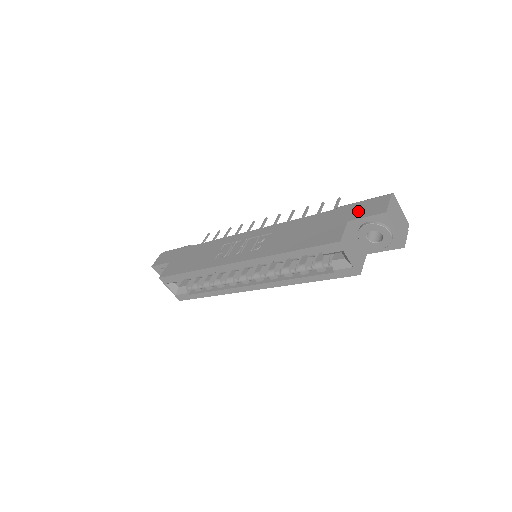
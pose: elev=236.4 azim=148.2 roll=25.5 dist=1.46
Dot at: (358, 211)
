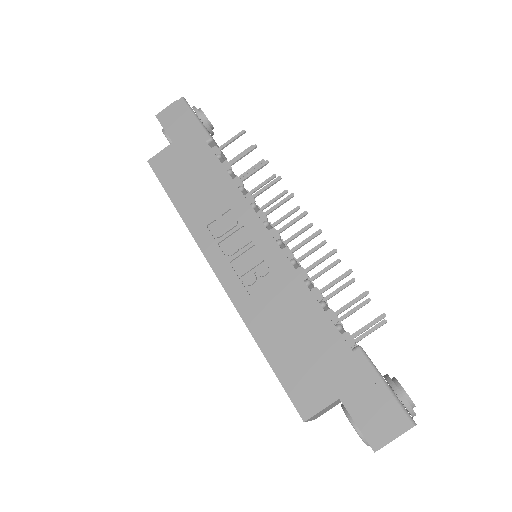
Dot at: (361, 400)
